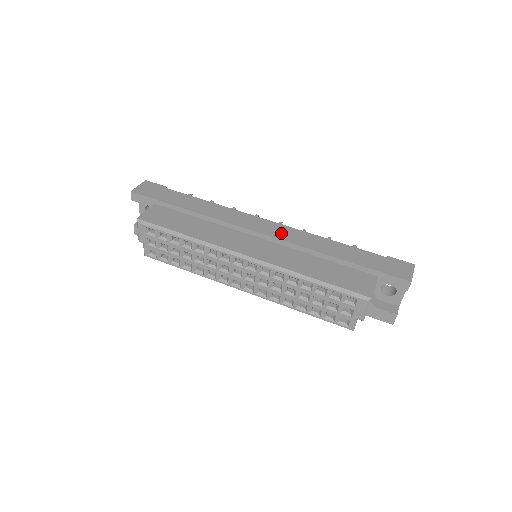
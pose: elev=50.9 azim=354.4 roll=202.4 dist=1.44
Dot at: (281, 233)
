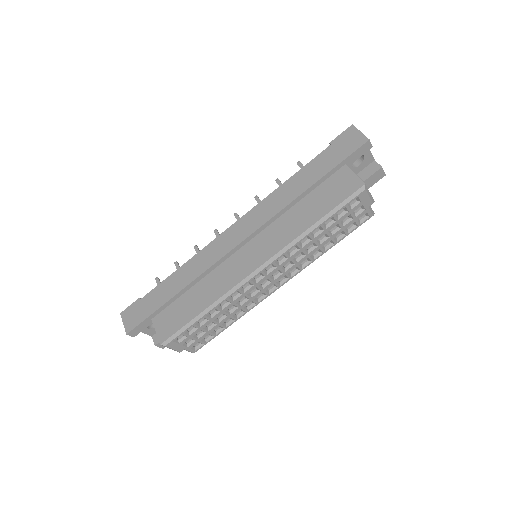
Dot at: (252, 223)
